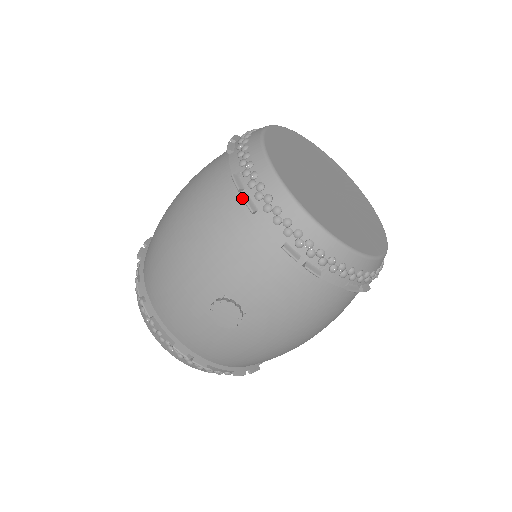
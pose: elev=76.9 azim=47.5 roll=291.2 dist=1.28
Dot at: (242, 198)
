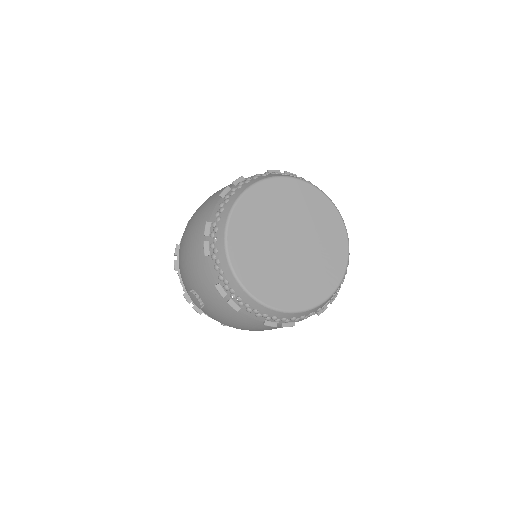
Dot at: (203, 243)
